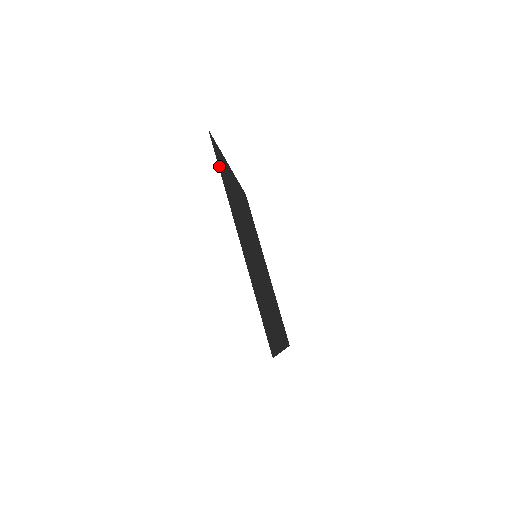
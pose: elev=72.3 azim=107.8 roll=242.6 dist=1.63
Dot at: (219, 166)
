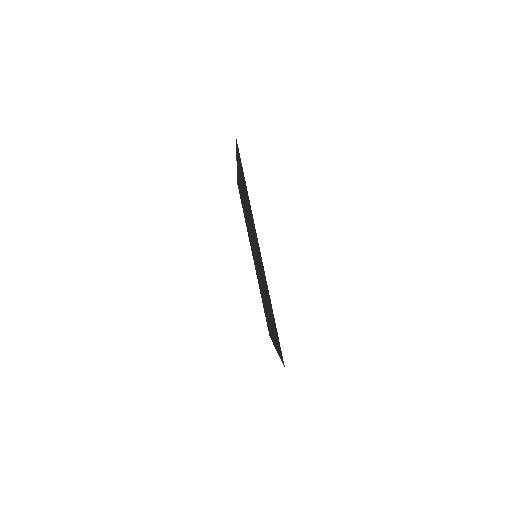
Dot at: occluded
